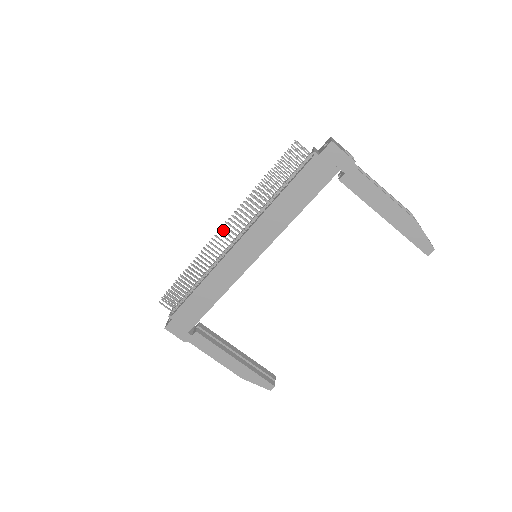
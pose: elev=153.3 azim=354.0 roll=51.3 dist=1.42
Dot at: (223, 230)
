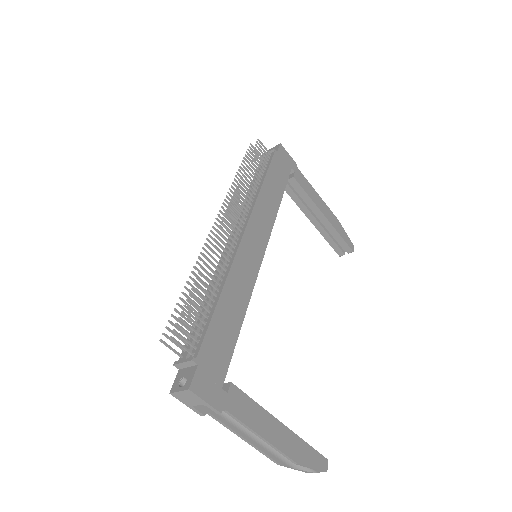
Dot at: (227, 215)
